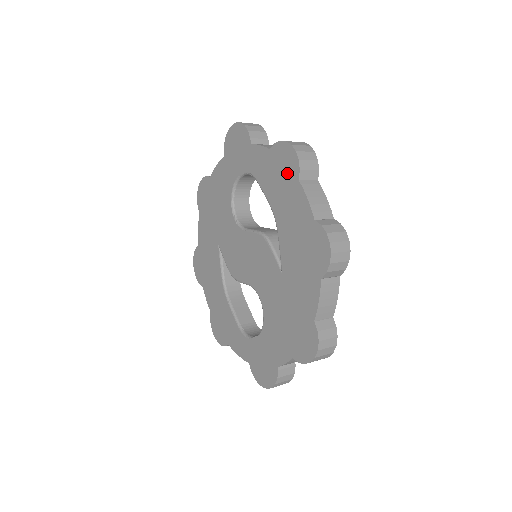
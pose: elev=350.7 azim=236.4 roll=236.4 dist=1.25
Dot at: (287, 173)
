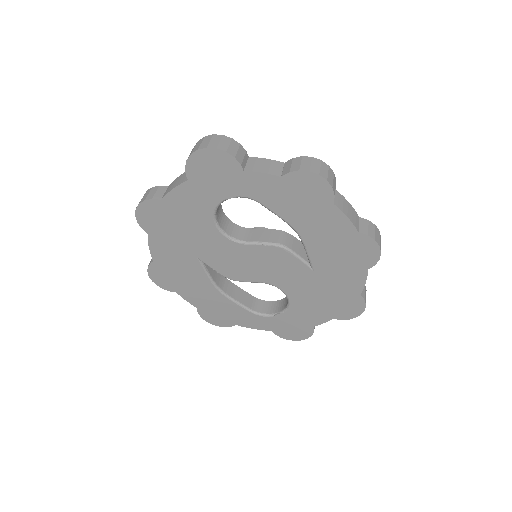
Dot at: (315, 198)
